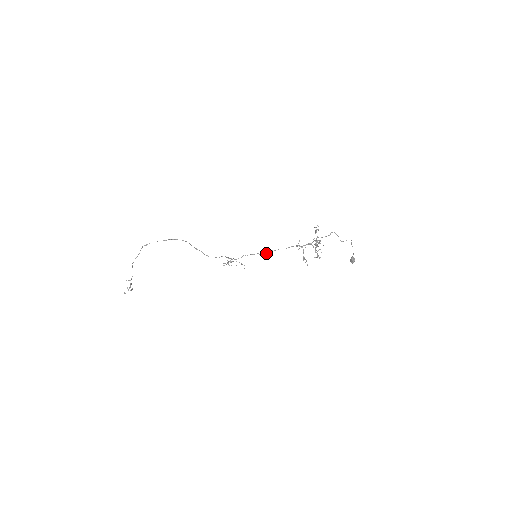
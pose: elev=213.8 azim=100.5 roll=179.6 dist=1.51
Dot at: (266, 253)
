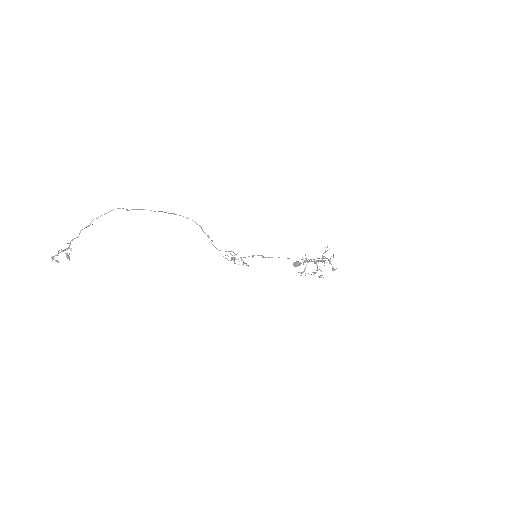
Dot at: (270, 257)
